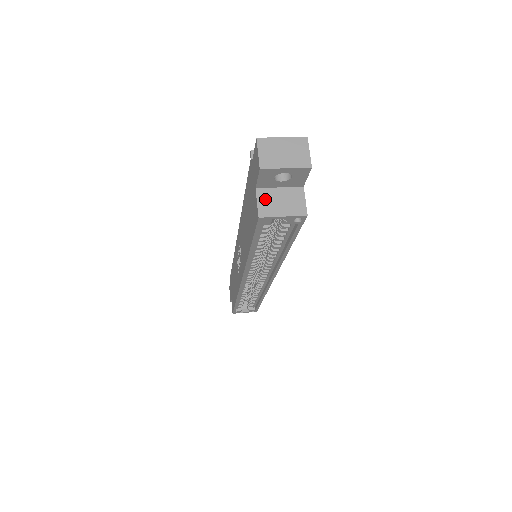
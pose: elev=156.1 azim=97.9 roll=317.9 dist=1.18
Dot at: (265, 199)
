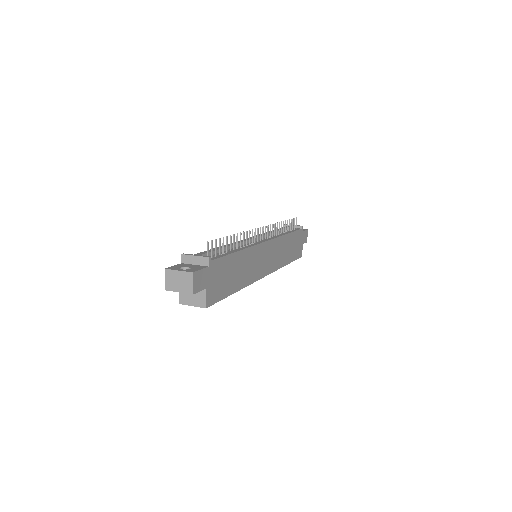
Dot at: (184, 293)
